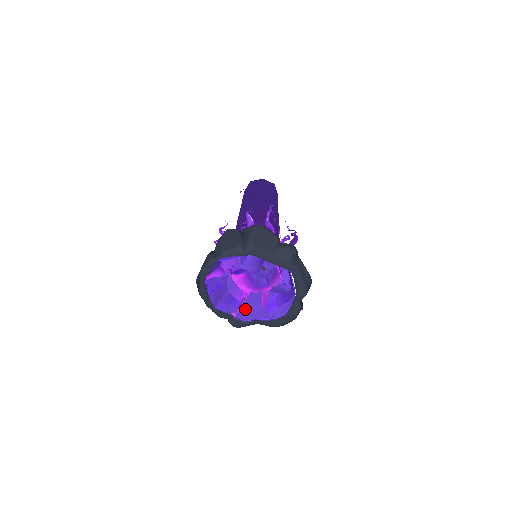
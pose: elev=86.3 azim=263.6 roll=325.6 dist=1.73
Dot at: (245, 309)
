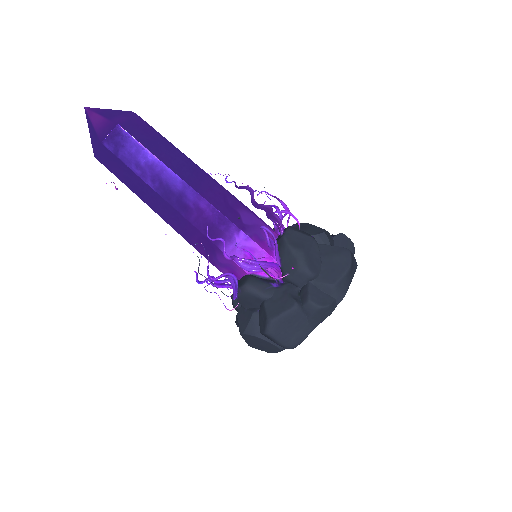
Dot at: occluded
